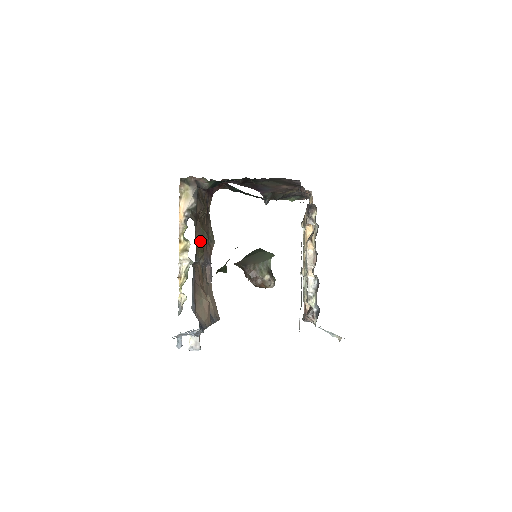
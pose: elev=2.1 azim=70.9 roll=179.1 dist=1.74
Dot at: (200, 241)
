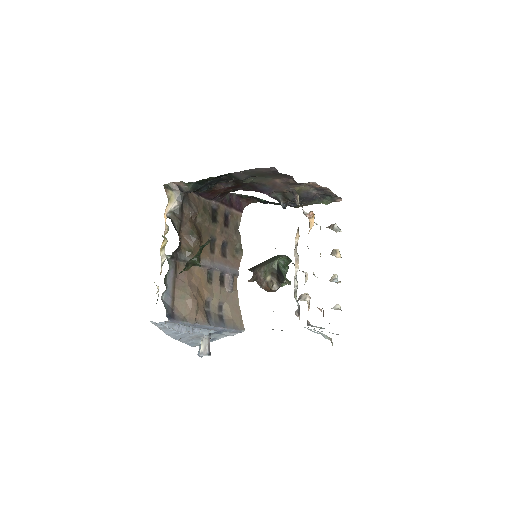
Dot at: (189, 241)
